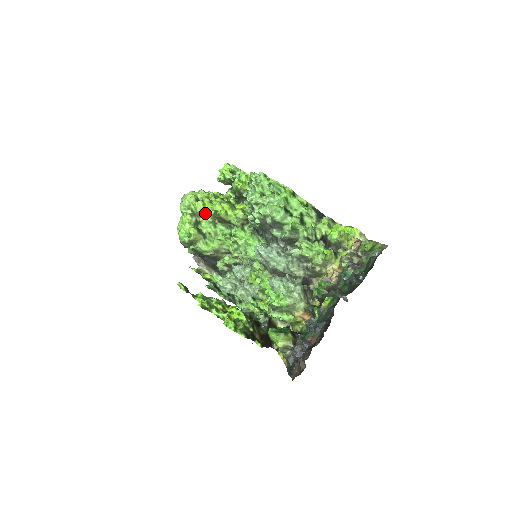
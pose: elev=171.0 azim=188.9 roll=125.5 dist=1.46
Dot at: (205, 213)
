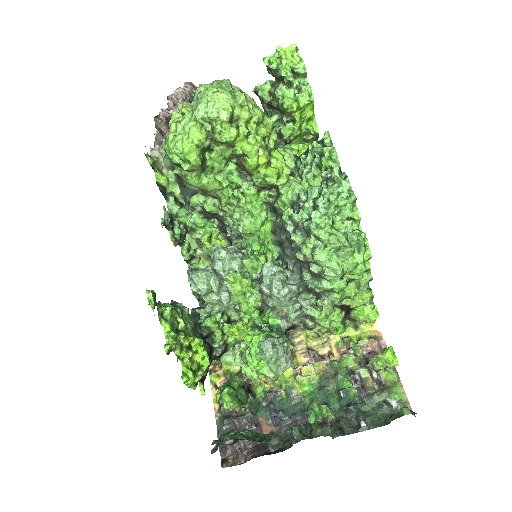
Dot at: (228, 145)
